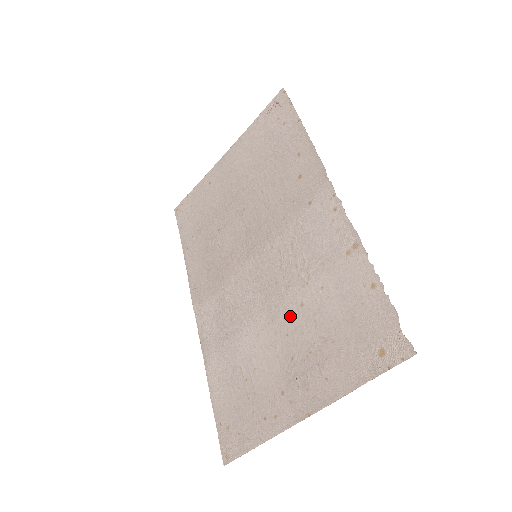
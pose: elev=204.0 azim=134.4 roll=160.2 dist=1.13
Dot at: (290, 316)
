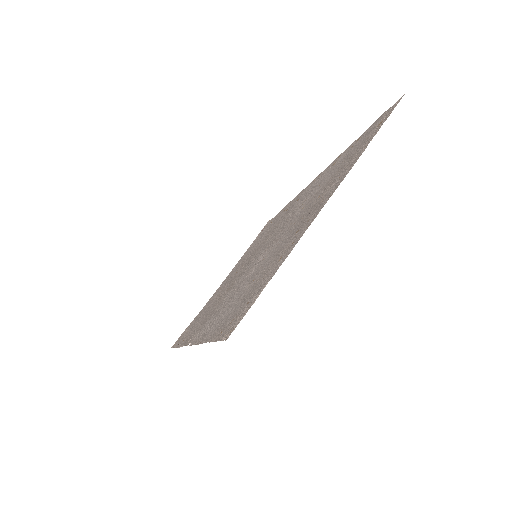
Dot at: (294, 220)
